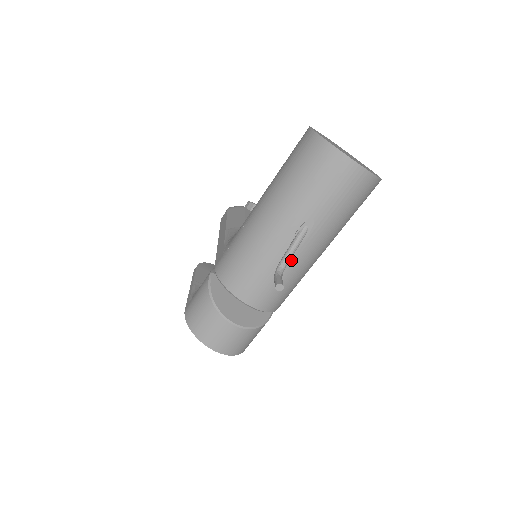
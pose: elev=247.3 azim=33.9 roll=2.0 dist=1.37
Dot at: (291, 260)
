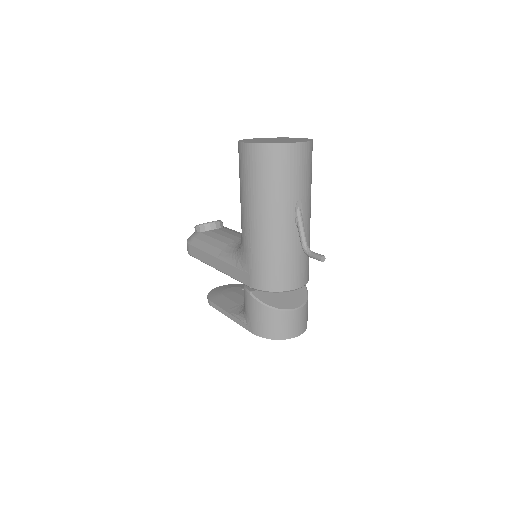
Dot at: occluded
